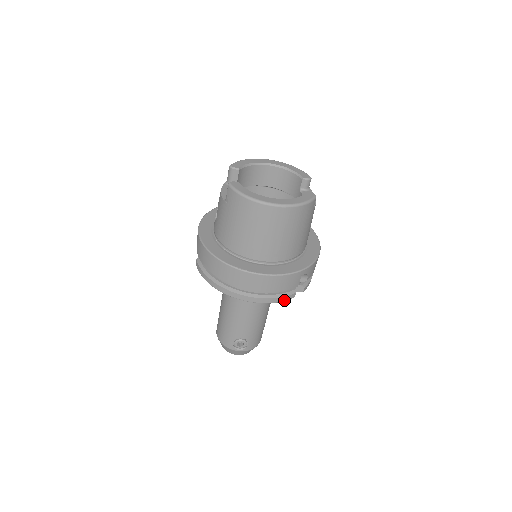
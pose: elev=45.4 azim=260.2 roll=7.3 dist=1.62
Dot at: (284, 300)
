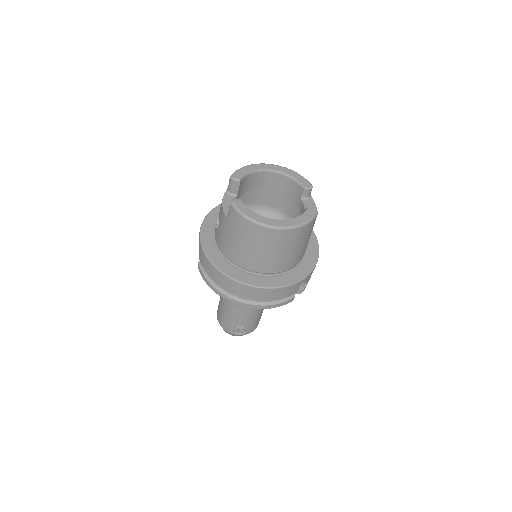
Dot at: (283, 304)
